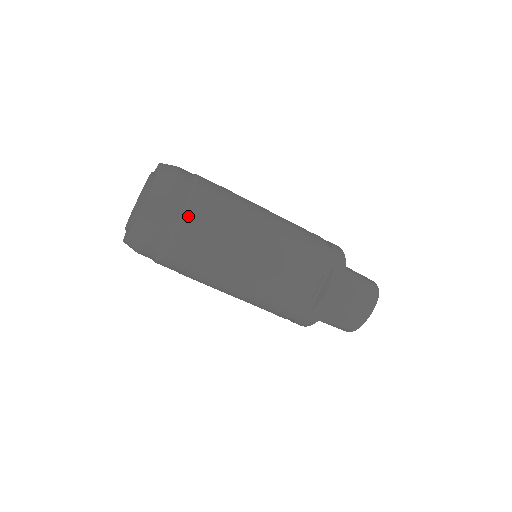
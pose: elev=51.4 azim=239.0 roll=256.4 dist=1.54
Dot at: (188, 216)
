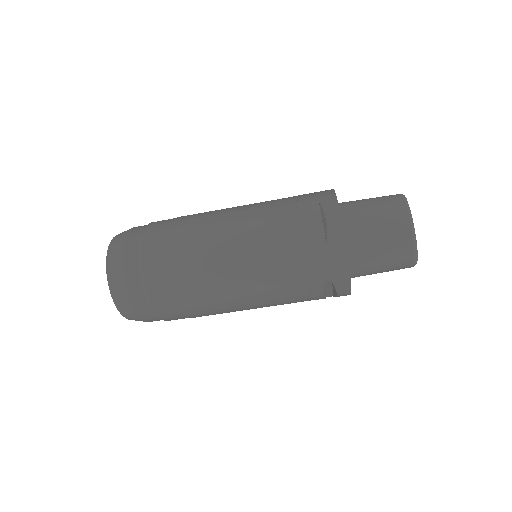
Dot at: (145, 243)
